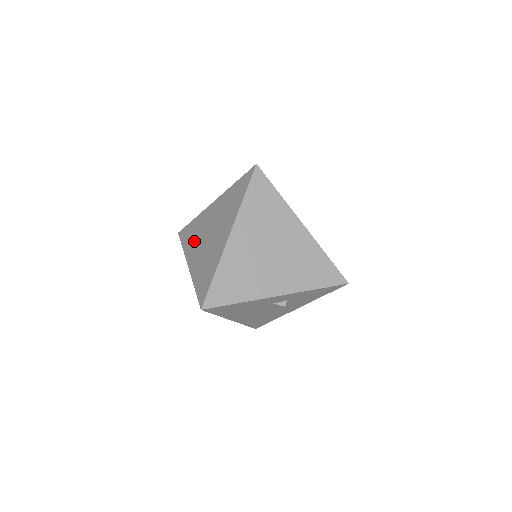
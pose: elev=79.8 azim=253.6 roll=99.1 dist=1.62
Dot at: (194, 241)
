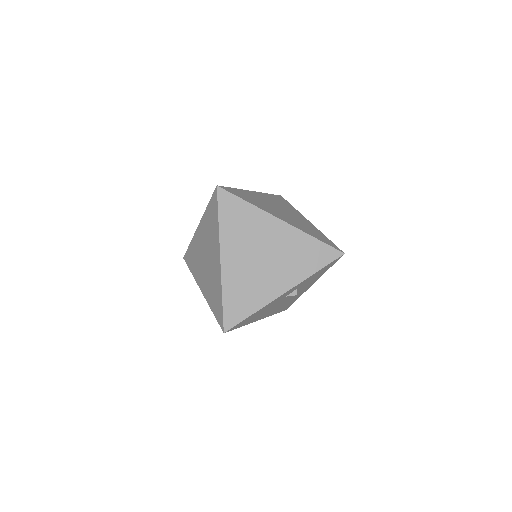
Dot at: (197, 266)
